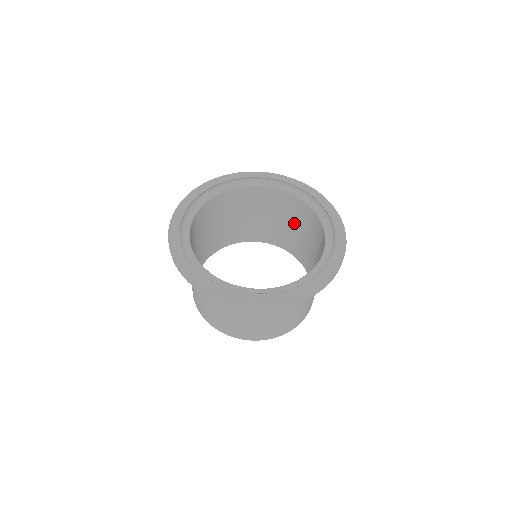
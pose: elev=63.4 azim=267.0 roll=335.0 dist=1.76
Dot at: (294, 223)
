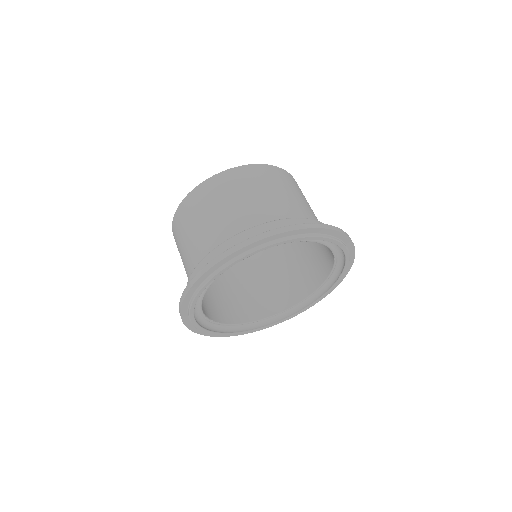
Dot at: occluded
